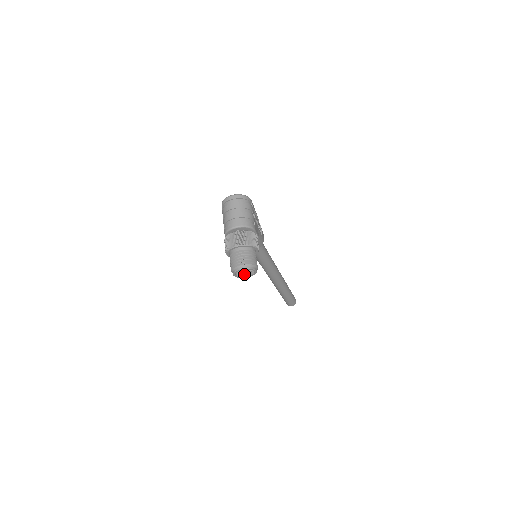
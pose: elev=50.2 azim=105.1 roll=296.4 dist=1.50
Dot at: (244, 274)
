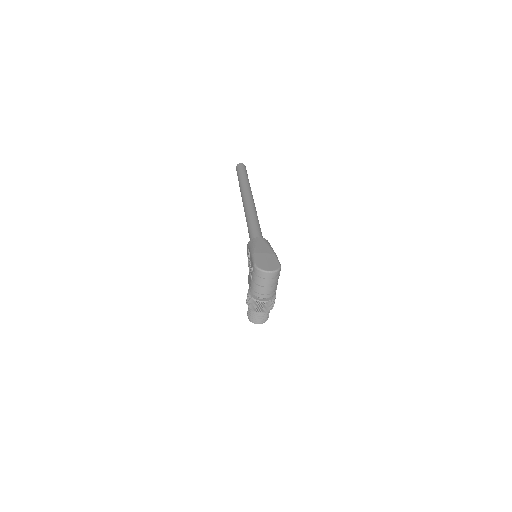
Dot at: occluded
